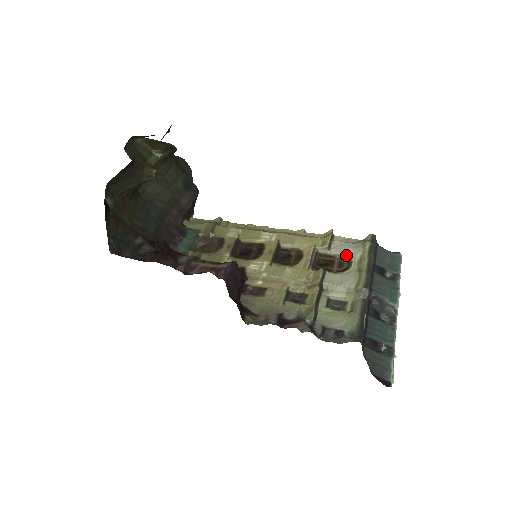
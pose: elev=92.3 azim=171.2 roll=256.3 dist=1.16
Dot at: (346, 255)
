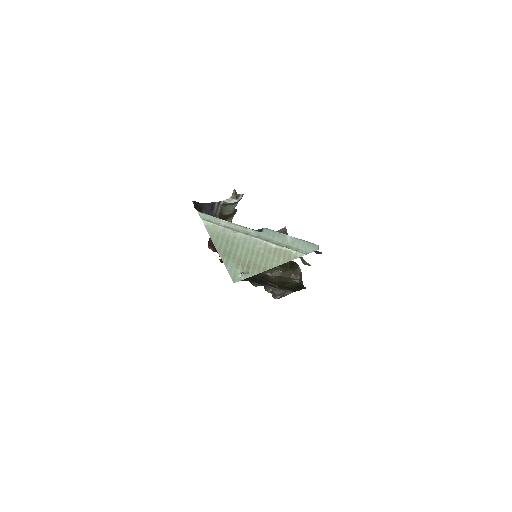
Dot at: occluded
